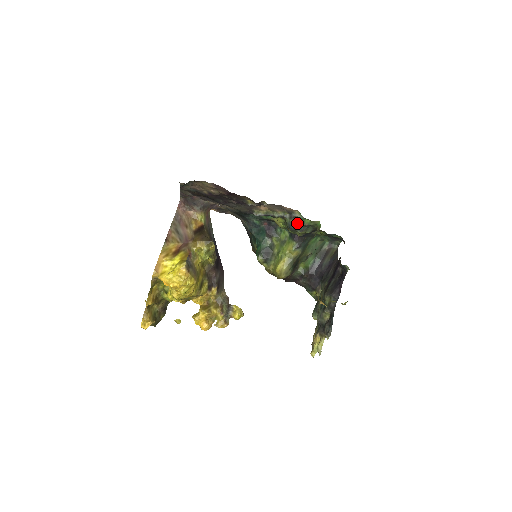
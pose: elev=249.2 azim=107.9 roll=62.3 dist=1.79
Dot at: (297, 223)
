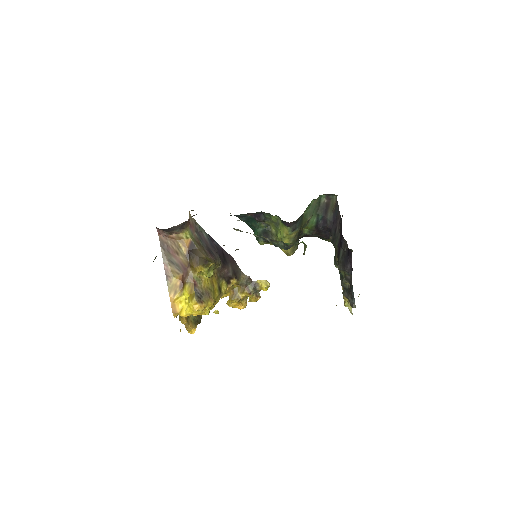
Dot at: (281, 244)
